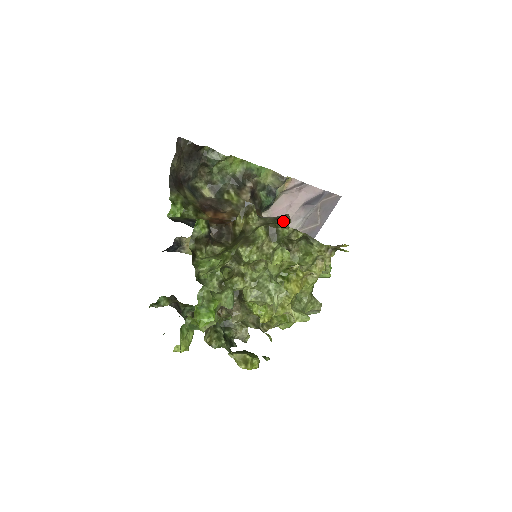
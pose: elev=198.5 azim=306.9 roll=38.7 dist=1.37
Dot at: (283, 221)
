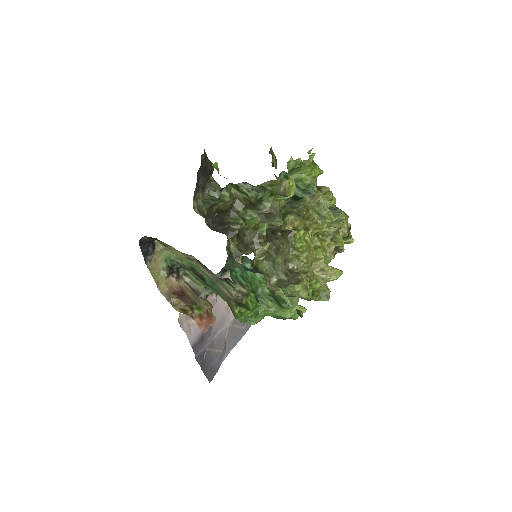
Dot at: occluded
